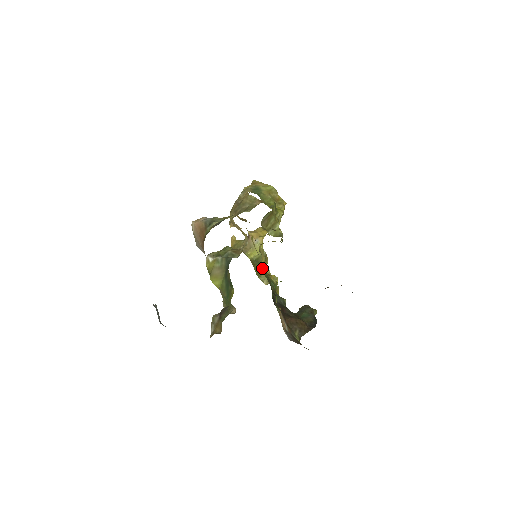
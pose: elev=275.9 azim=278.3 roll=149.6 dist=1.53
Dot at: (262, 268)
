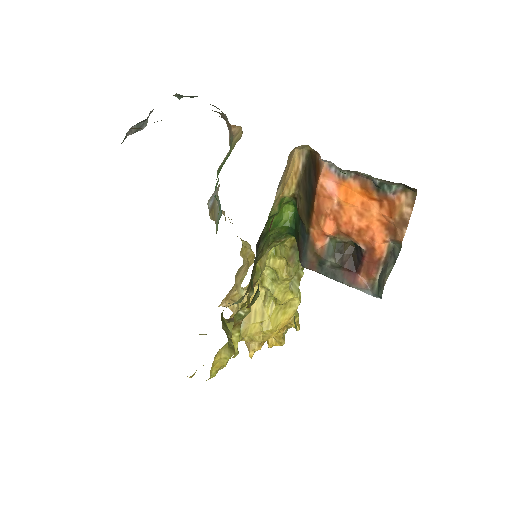
Dot at: (228, 330)
